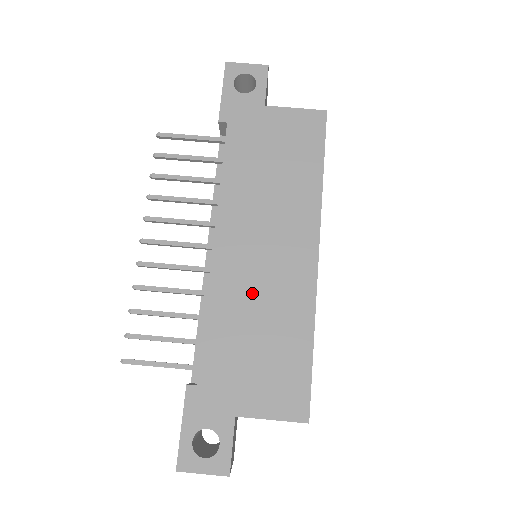
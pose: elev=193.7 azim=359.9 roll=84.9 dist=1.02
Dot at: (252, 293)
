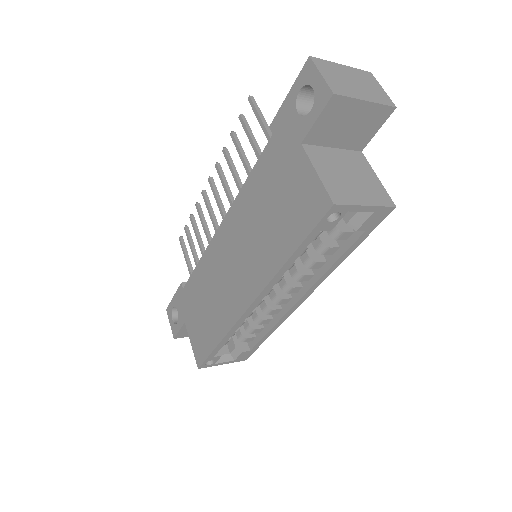
Dot at: (216, 279)
